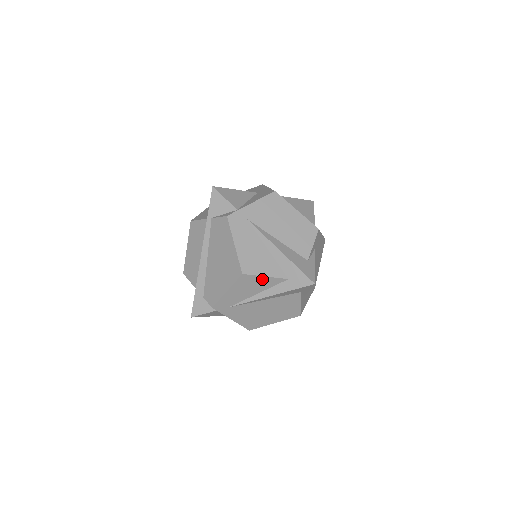
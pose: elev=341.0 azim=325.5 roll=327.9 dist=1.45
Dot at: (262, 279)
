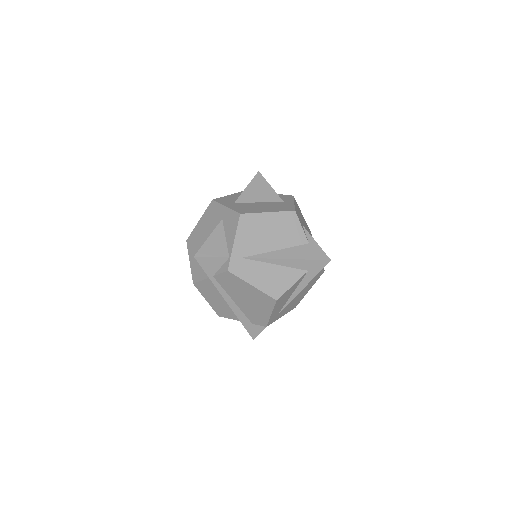
Dot at: (291, 288)
